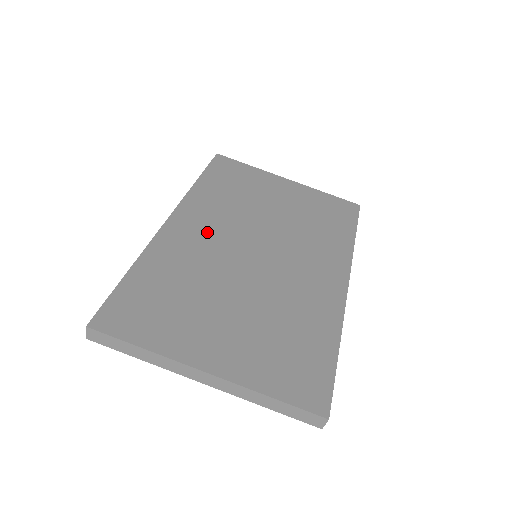
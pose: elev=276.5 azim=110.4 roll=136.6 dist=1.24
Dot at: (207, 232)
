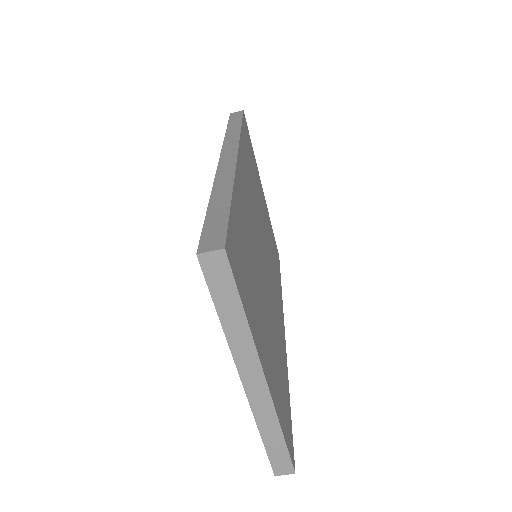
Dot at: (250, 201)
